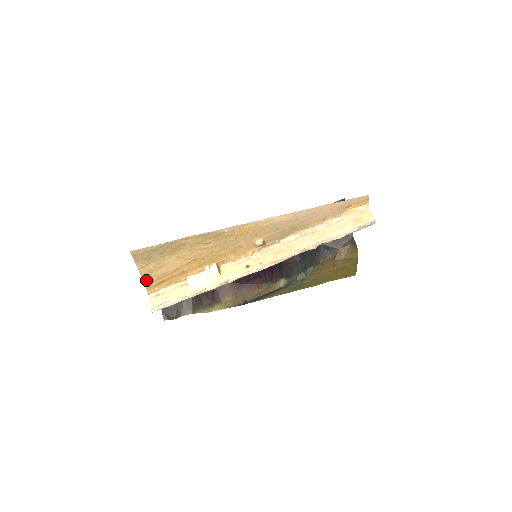
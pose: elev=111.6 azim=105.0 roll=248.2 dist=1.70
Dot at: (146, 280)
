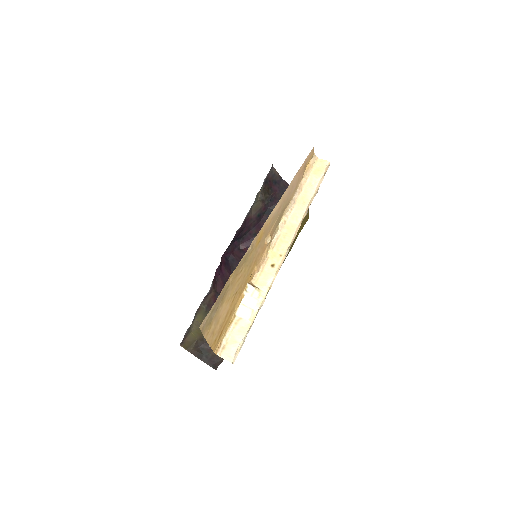
Dot at: (211, 343)
